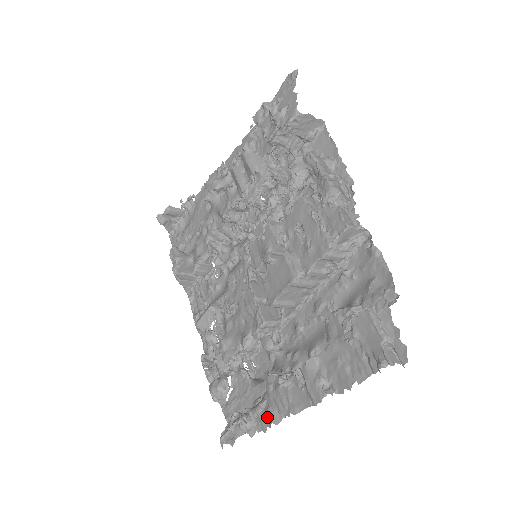
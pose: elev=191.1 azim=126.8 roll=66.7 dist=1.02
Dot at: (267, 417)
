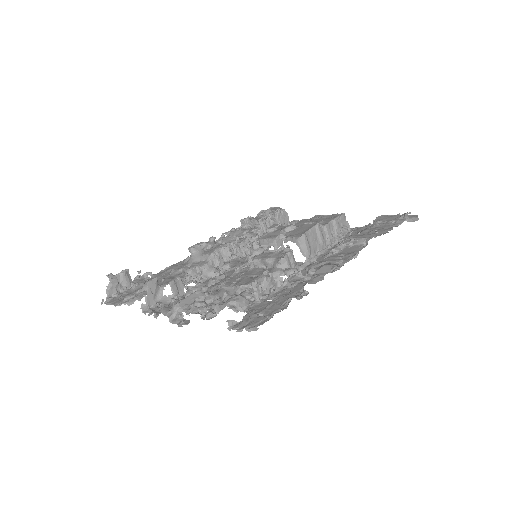
Dot at: (322, 272)
